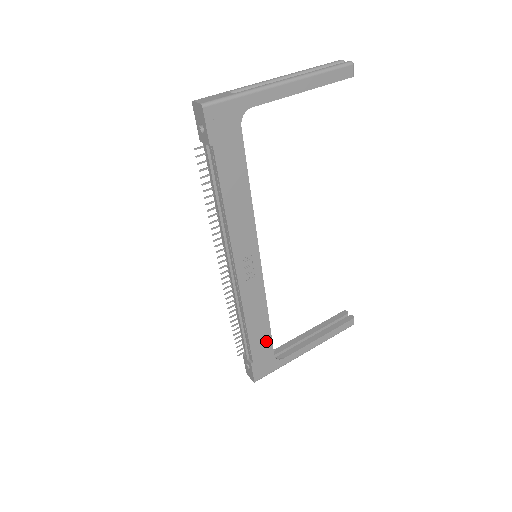
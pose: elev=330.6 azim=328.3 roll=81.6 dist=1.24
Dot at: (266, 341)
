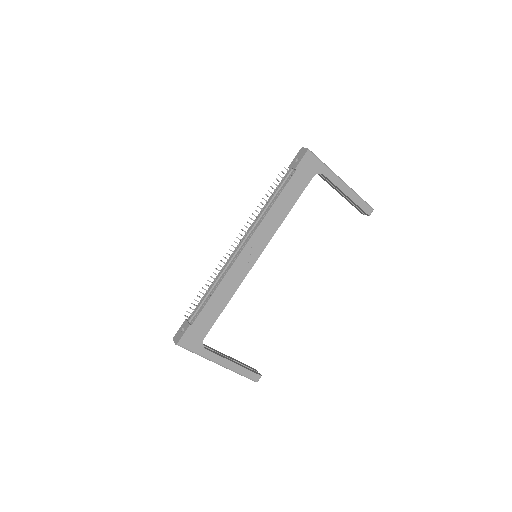
Dot at: (211, 319)
